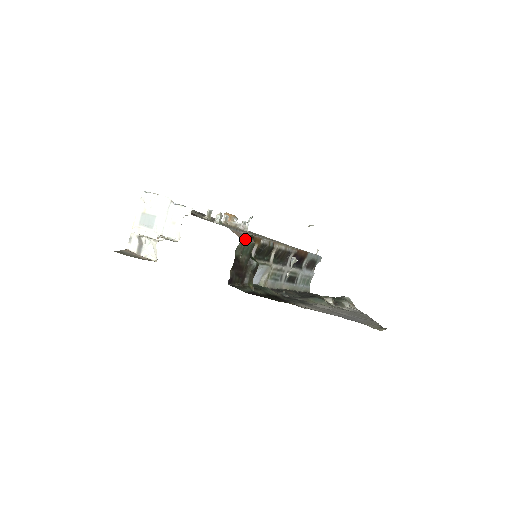
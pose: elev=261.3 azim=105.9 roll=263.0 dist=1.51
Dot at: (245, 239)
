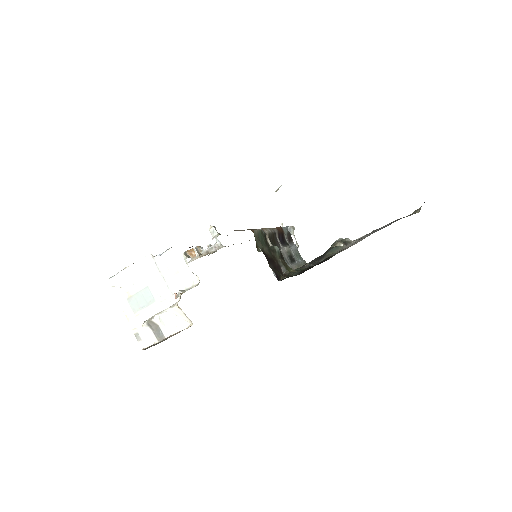
Dot at: occluded
